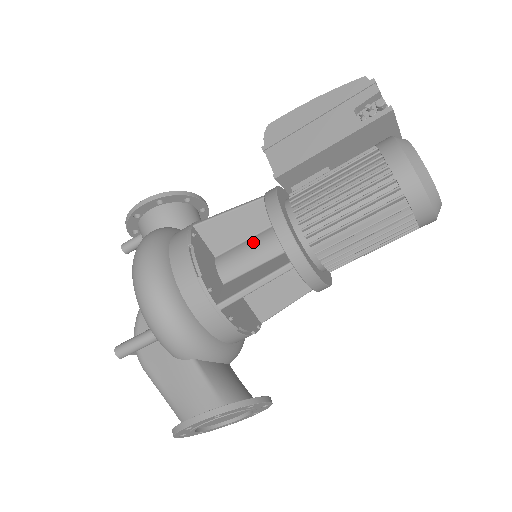
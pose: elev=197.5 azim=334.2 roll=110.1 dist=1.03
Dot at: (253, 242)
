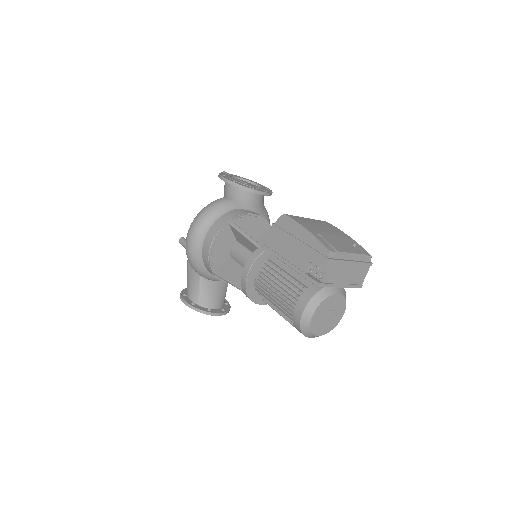
Dot at: (248, 256)
